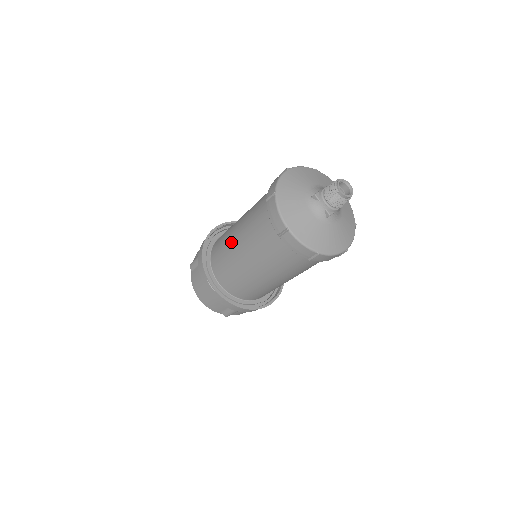
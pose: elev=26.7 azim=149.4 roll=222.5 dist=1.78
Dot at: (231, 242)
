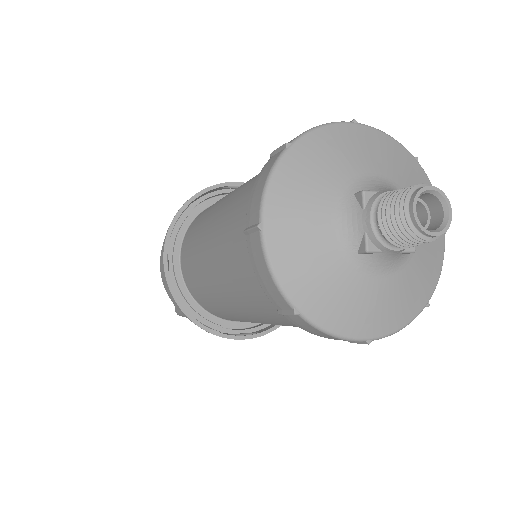
Dot at: (232, 313)
